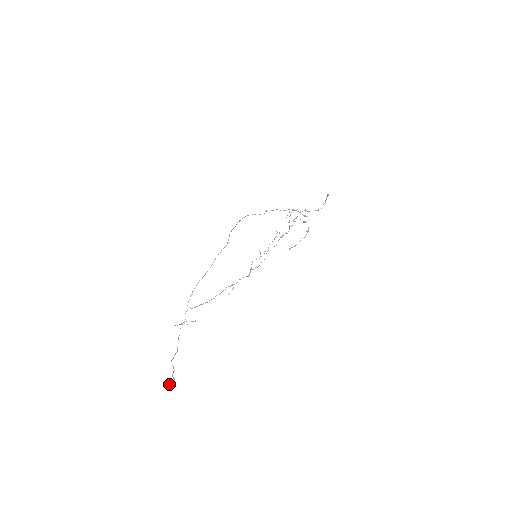
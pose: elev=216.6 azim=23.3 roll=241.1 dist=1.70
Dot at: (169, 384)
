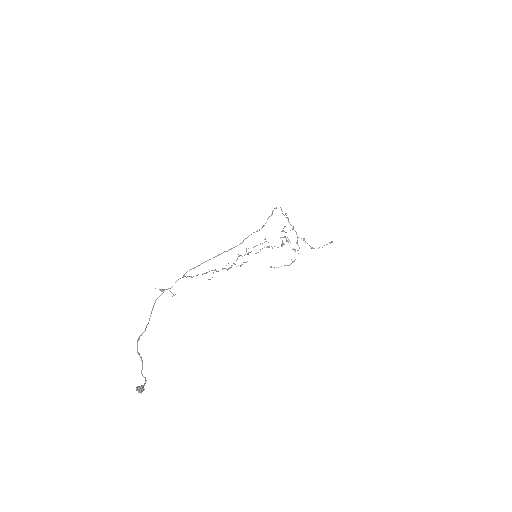
Dot at: (140, 387)
